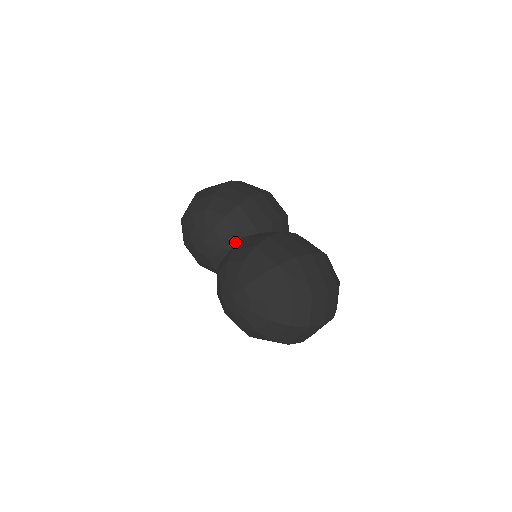
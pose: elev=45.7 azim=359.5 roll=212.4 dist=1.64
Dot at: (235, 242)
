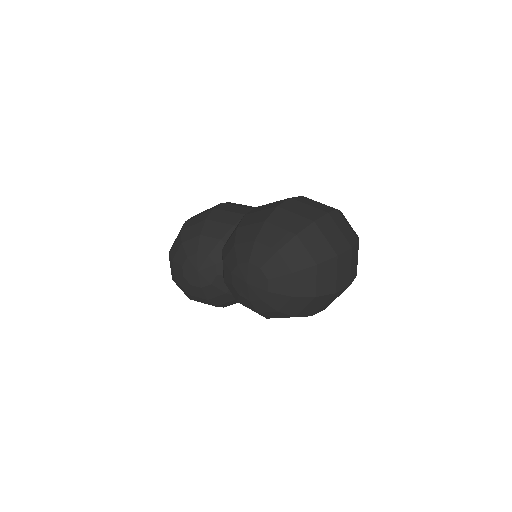
Dot at: occluded
